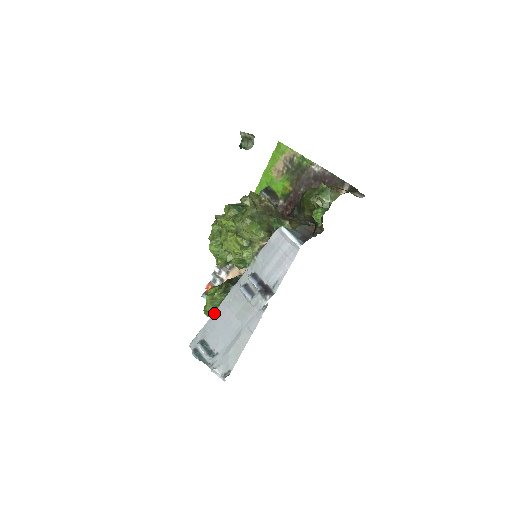
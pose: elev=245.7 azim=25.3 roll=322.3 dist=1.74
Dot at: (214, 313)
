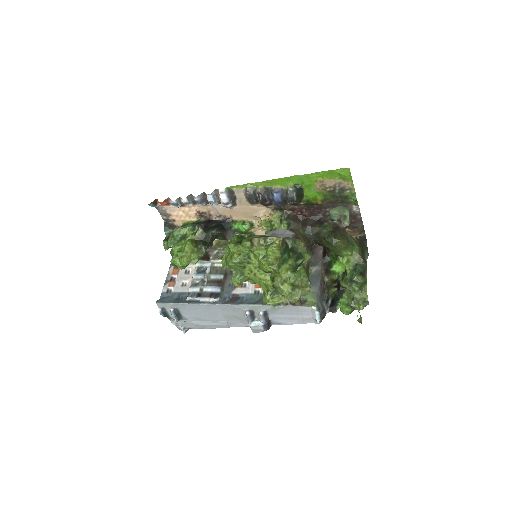
Dot at: (203, 305)
